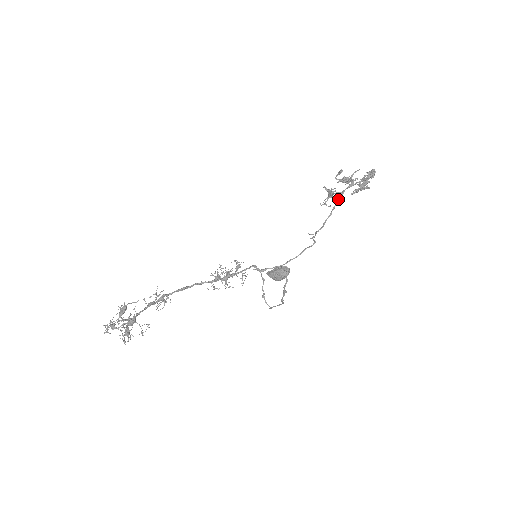
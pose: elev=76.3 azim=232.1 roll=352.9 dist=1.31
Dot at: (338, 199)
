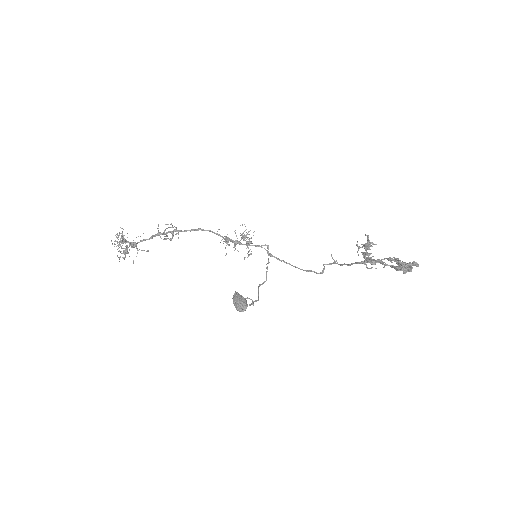
Dot at: (363, 261)
